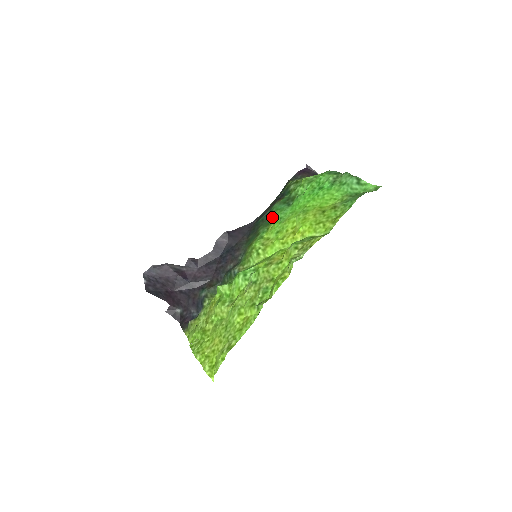
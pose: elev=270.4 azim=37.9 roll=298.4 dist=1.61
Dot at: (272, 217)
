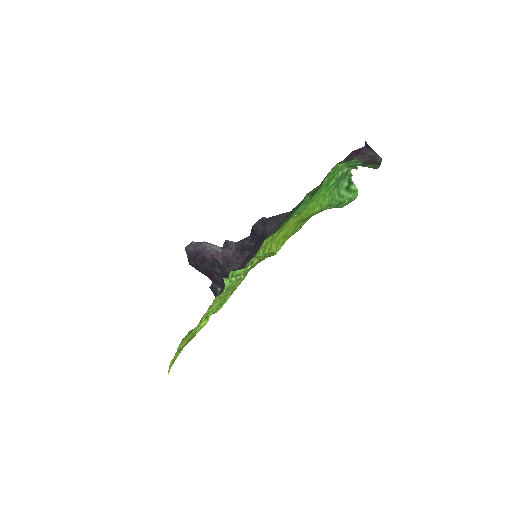
Dot at: (295, 210)
